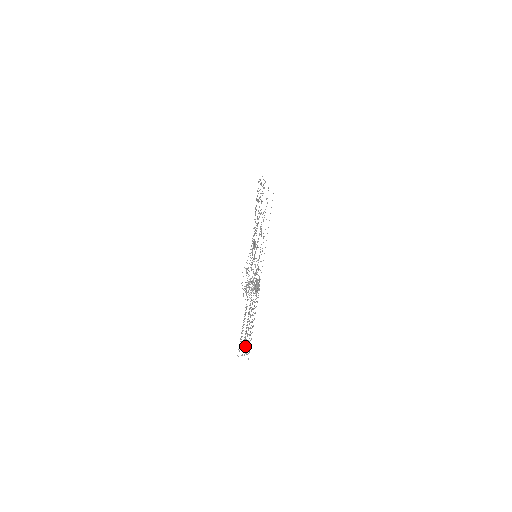
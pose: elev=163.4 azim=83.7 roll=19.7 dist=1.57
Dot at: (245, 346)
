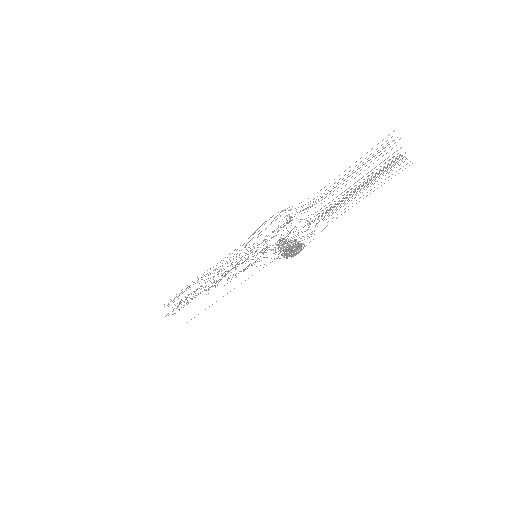
Dot at: (393, 140)
